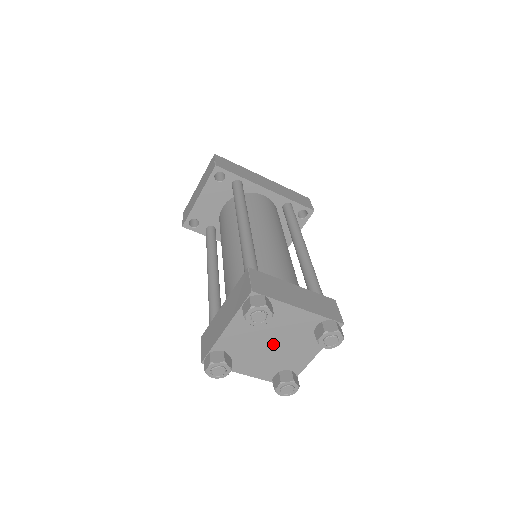
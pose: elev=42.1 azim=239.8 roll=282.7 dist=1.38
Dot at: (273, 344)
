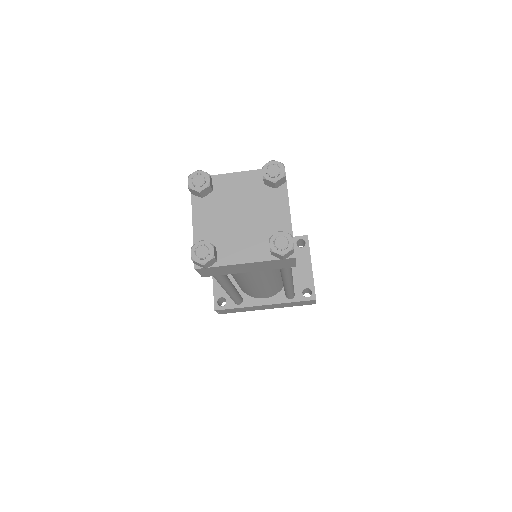
Dot at: (242, 216)
